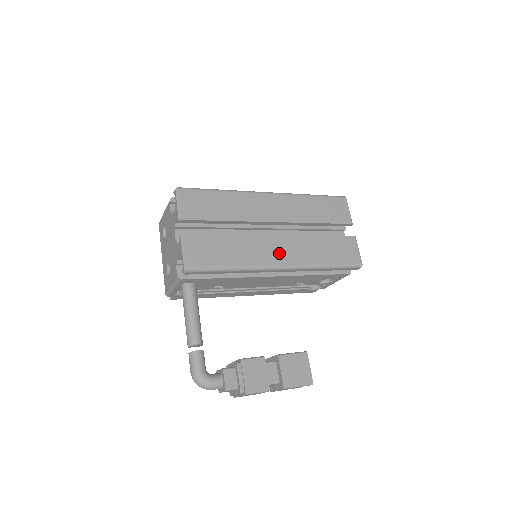
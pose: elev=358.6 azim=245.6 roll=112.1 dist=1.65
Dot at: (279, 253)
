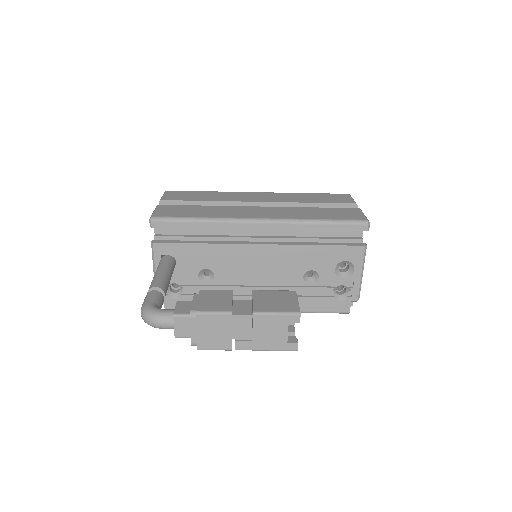
Dot at: (259, 213)
